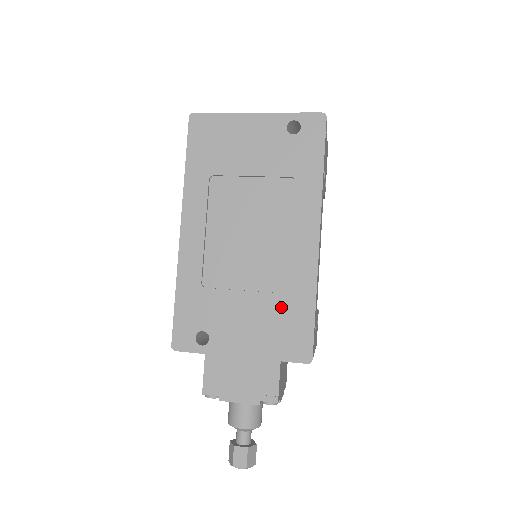
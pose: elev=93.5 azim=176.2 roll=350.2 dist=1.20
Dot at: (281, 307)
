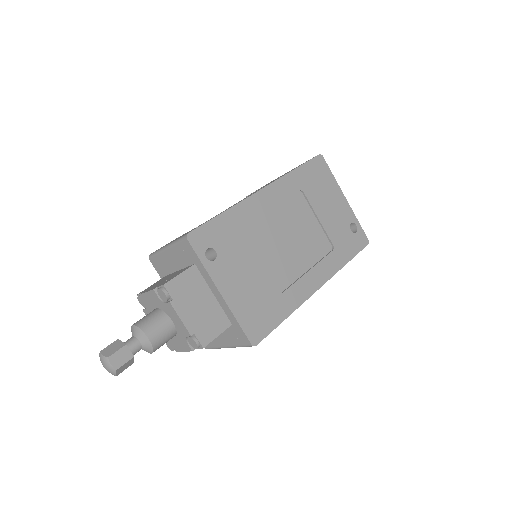
Dot at: (269, 296)
